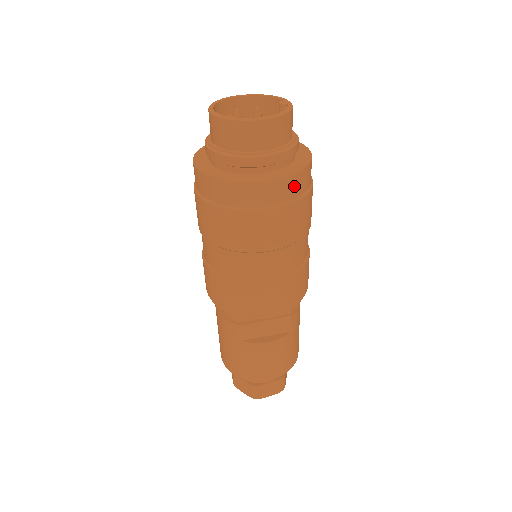
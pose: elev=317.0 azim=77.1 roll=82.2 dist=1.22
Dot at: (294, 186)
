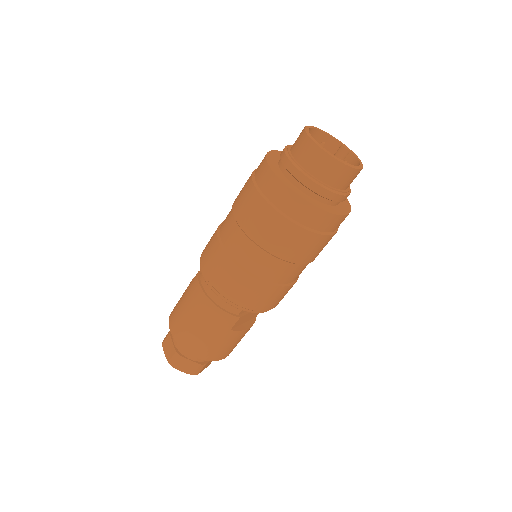
Dot at: occluded
